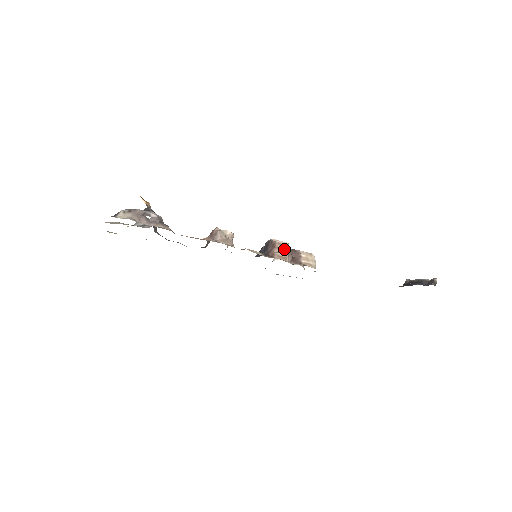
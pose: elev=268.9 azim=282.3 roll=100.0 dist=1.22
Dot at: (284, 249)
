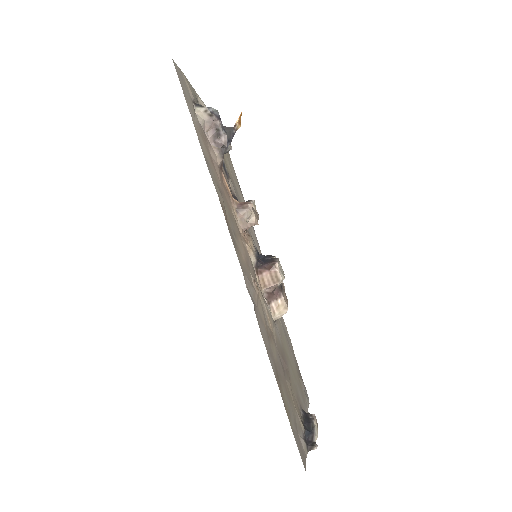
Dot at: (273, 280)
